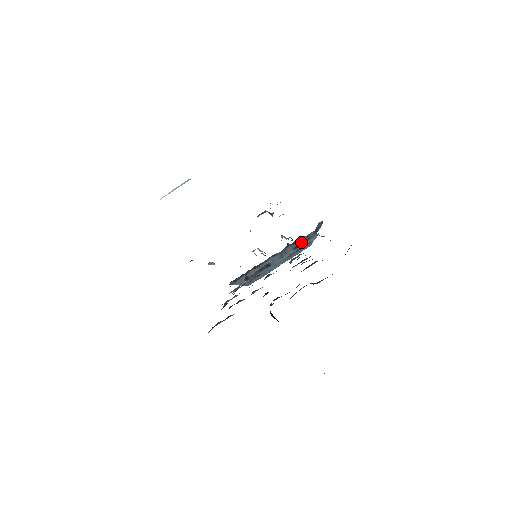
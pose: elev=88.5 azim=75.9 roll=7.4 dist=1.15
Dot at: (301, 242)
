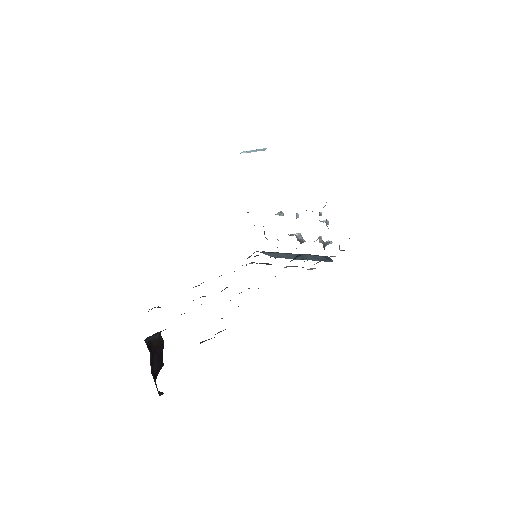
Dot at: occluded
